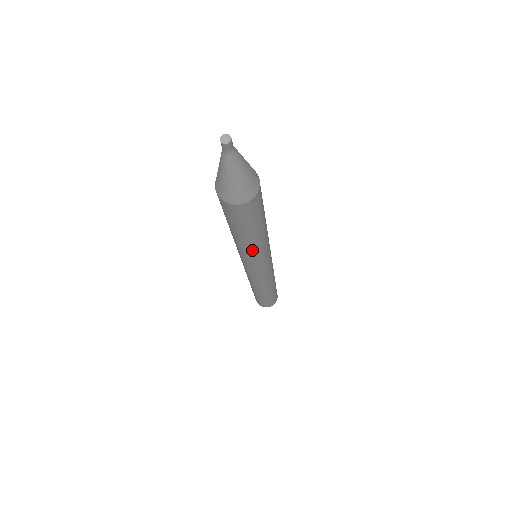
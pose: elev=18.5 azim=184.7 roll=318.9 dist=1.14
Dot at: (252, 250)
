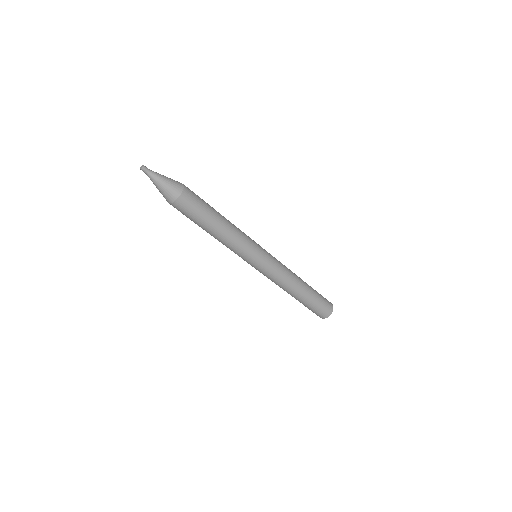
Dot at: (232, 236)
